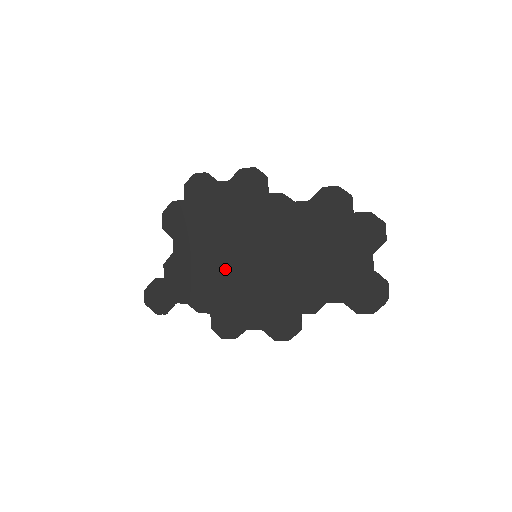
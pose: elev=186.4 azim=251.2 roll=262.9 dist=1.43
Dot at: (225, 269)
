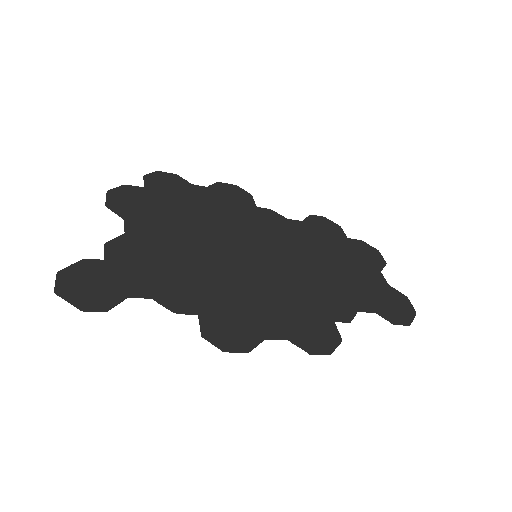
Dot at: (215, 263)
